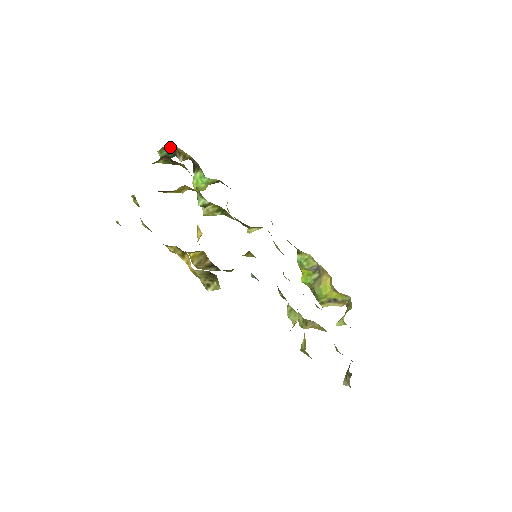
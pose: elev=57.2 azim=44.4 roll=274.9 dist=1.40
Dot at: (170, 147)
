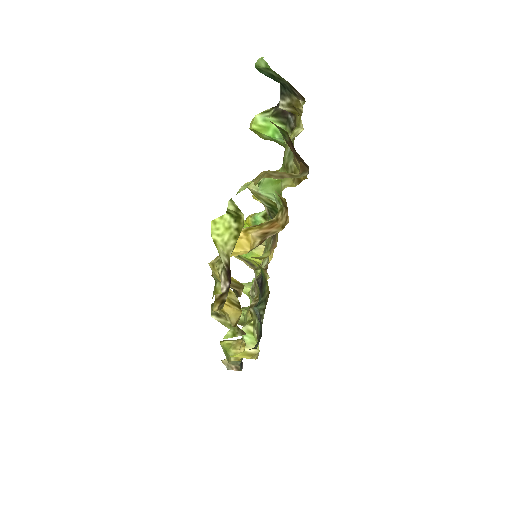
Dot at: (290, 88)
